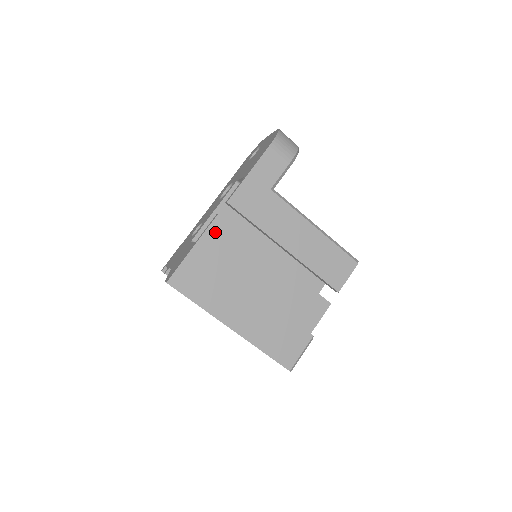
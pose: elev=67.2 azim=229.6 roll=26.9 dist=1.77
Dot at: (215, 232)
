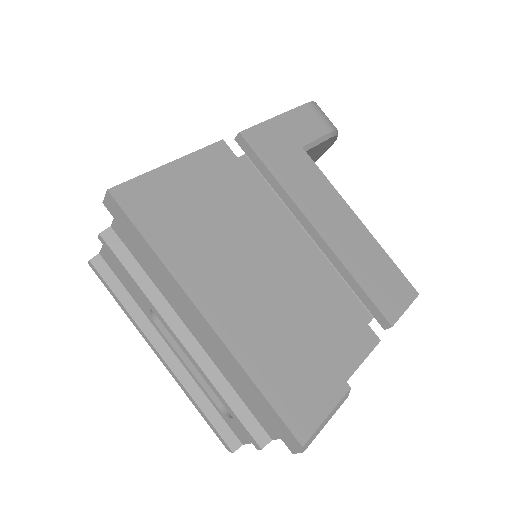
Dot at: (213, 159)
